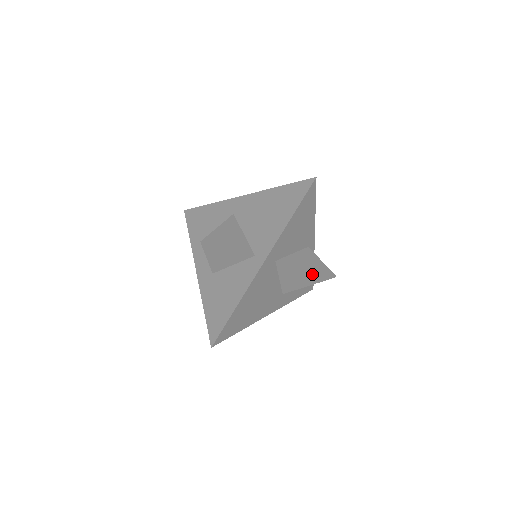
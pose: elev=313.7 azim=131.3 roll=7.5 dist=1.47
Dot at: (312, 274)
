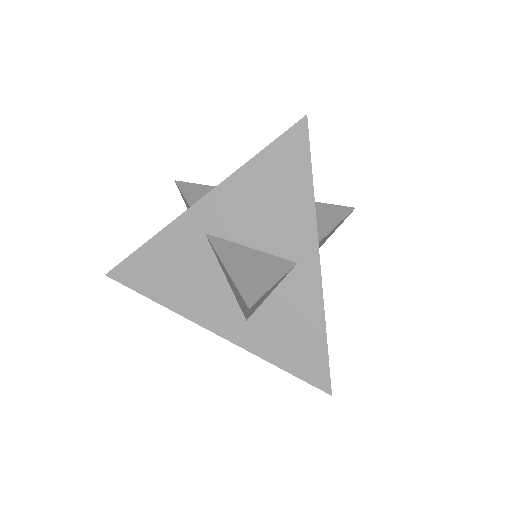
Dot at: (337, 226)
